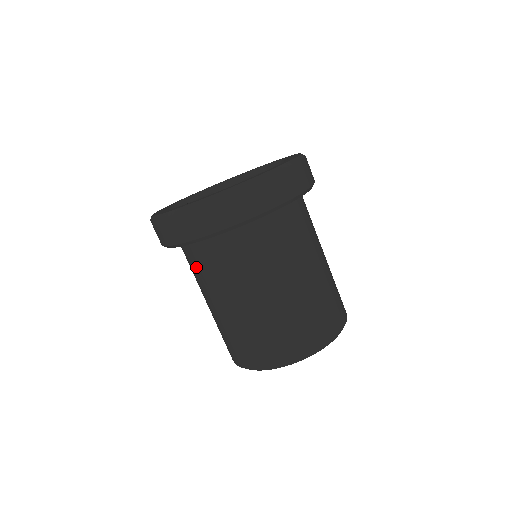
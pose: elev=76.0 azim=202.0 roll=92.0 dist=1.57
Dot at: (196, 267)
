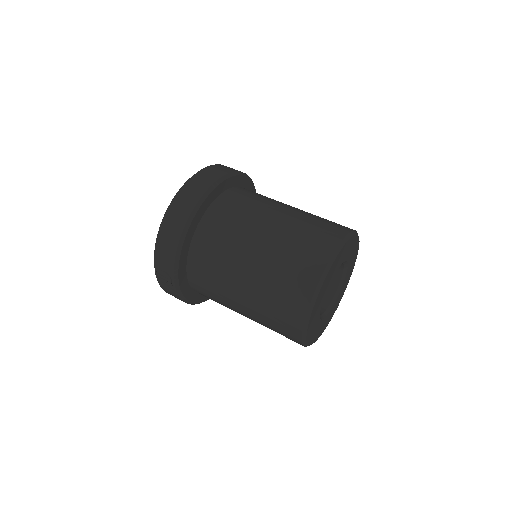
Dot at: (211, 254)
